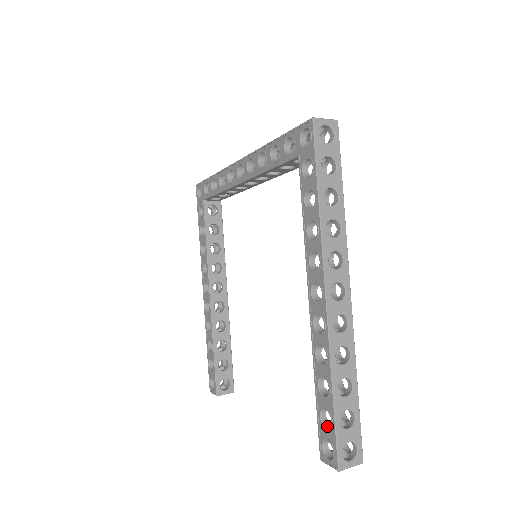
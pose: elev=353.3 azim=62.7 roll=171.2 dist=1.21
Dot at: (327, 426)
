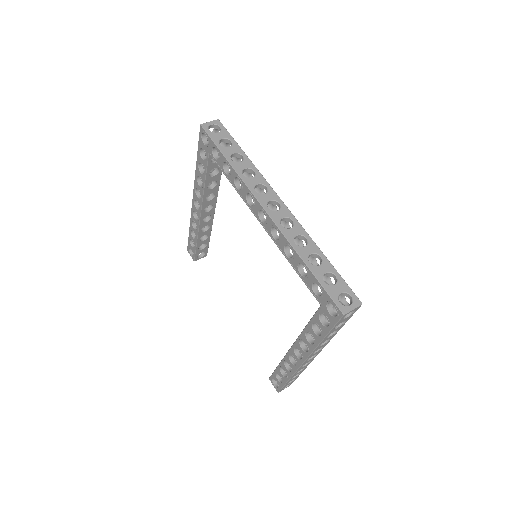
Dot at: (278, 378)
